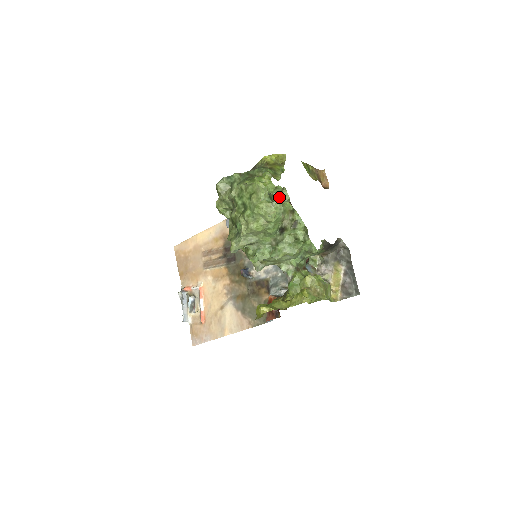
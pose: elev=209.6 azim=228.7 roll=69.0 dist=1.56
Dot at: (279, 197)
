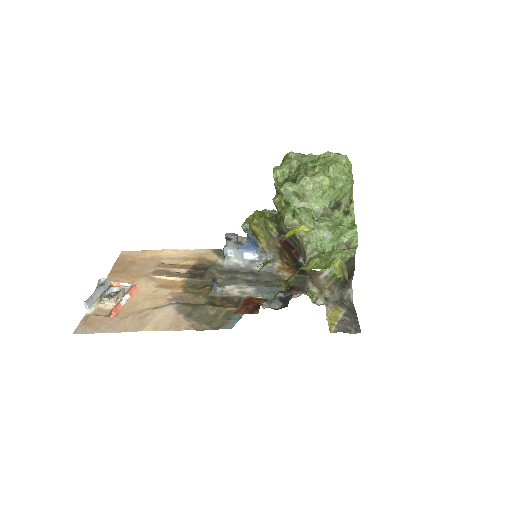
Dot at: occluded
